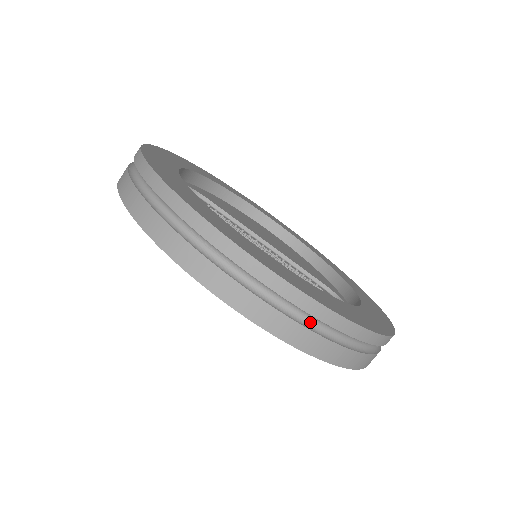
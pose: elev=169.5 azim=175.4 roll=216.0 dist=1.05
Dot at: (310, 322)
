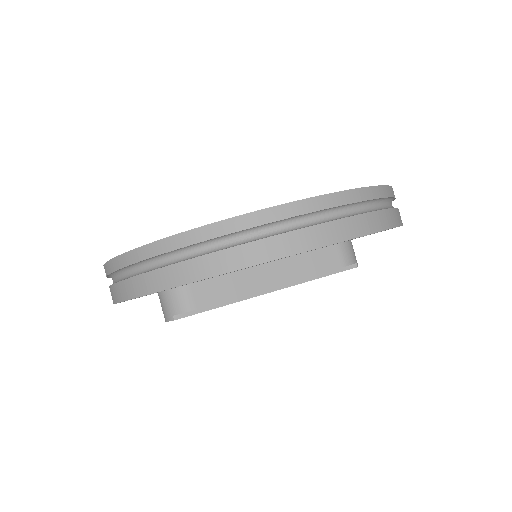
Dot at: (356, 211)
